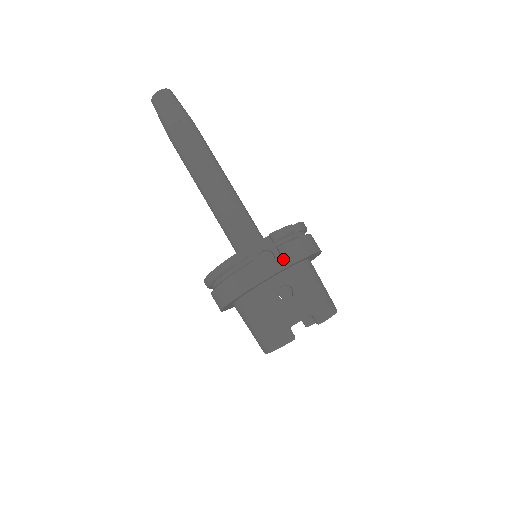
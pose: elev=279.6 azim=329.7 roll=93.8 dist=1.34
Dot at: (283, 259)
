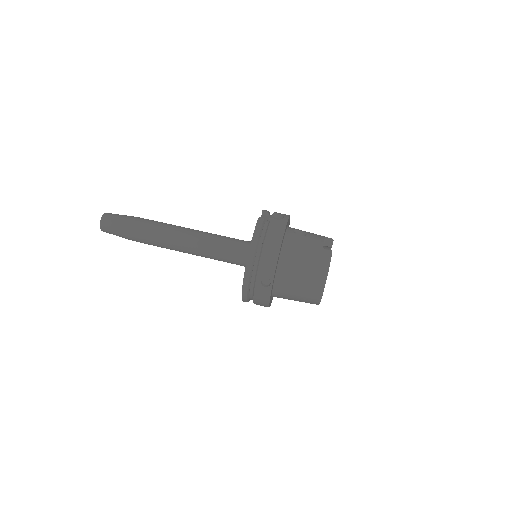
Dot at: (283, 215)
